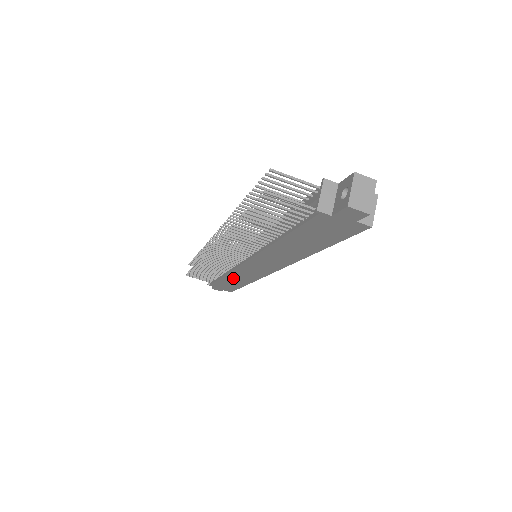
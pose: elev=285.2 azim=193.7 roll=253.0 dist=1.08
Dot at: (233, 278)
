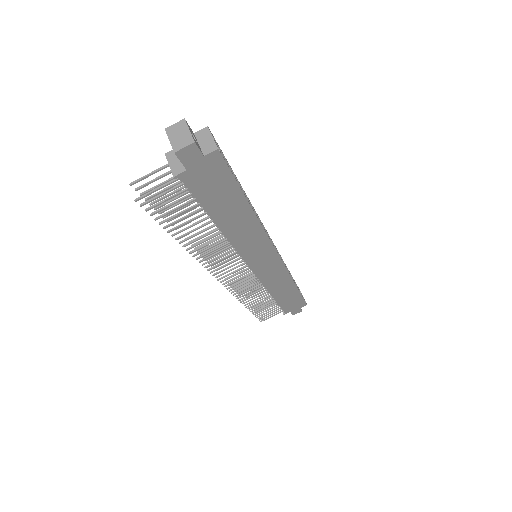
Dot at: (278, 290)
